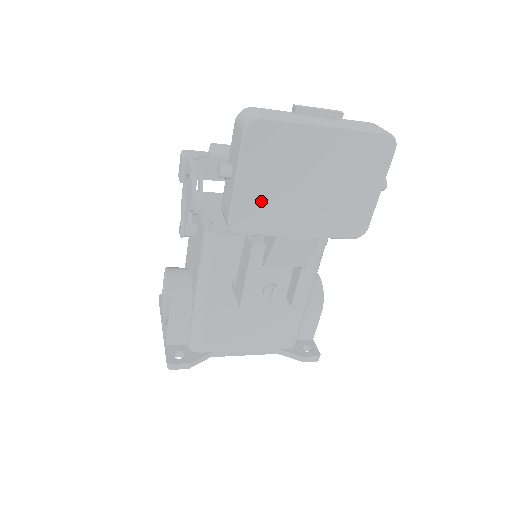
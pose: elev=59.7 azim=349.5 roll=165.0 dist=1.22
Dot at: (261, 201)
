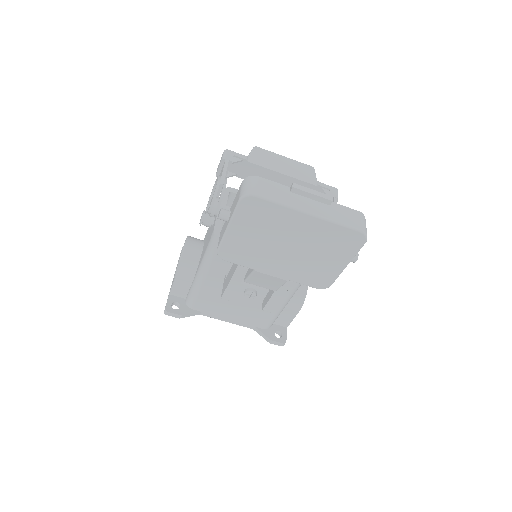
Dot at: (245, 245)
